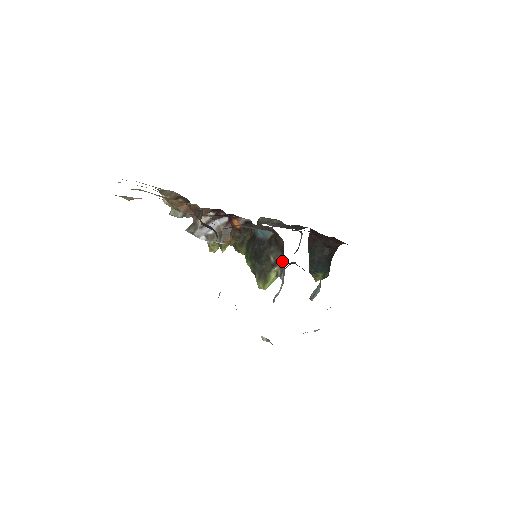
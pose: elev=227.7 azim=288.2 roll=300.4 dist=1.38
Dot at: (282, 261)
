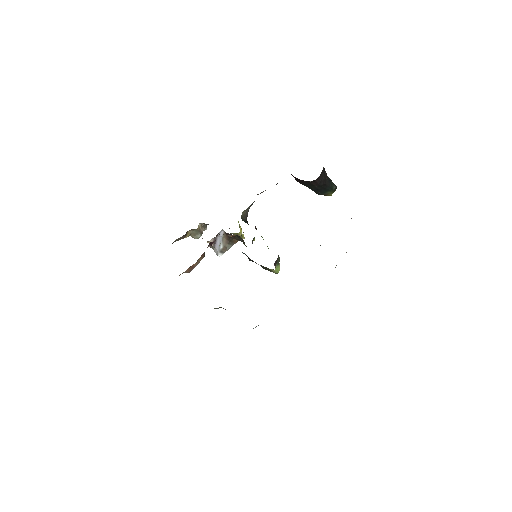
Dot at: occluded
